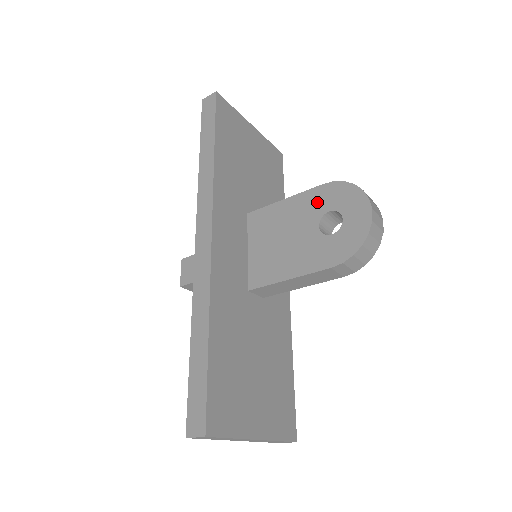
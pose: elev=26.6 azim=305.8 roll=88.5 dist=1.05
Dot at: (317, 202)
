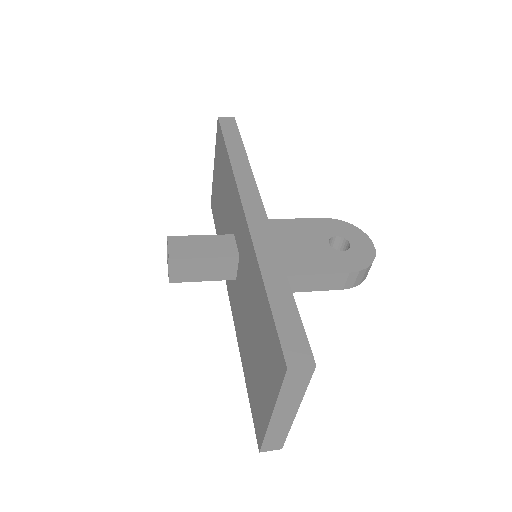
Dot at: (322, 228)
